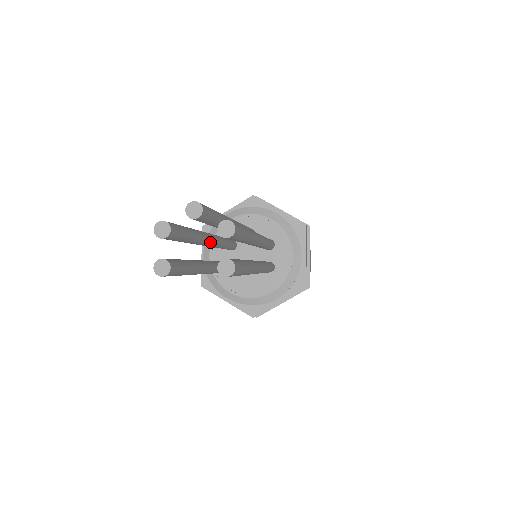
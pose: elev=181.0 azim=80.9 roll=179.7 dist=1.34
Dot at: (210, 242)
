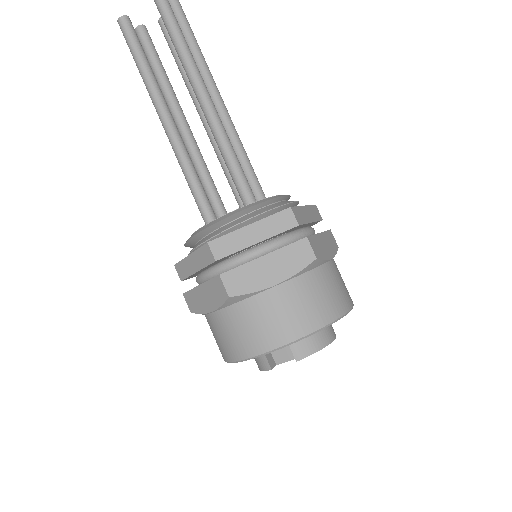
Dot at: (183, 119)
